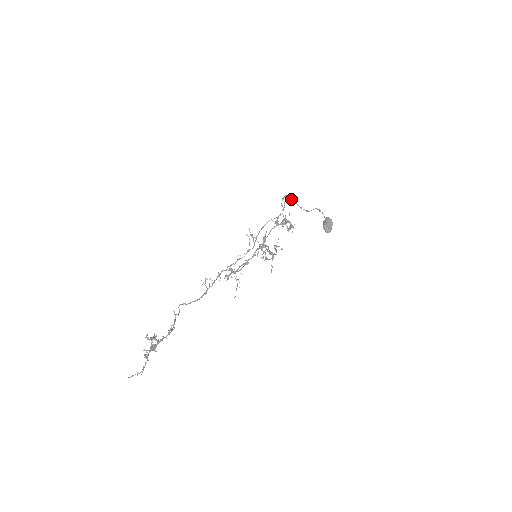
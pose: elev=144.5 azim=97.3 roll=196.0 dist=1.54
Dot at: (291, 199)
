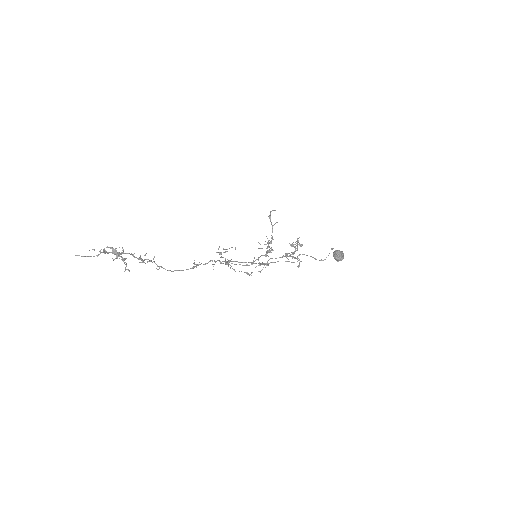
Dot at: (307, 255)
